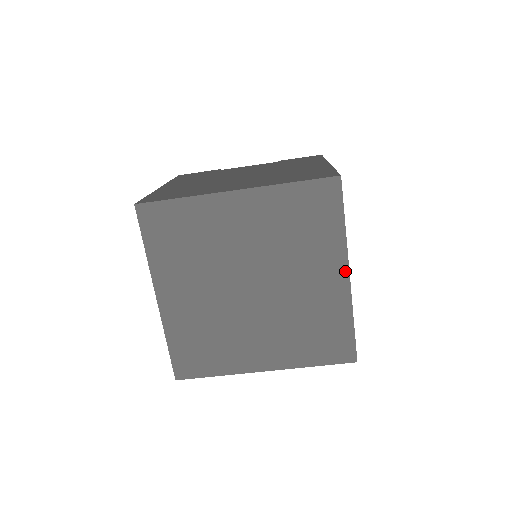
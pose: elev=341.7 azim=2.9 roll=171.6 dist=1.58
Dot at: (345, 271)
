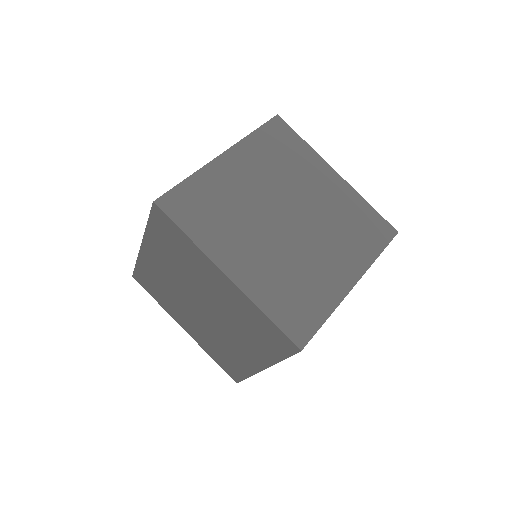
Dot at: (332, 172)
